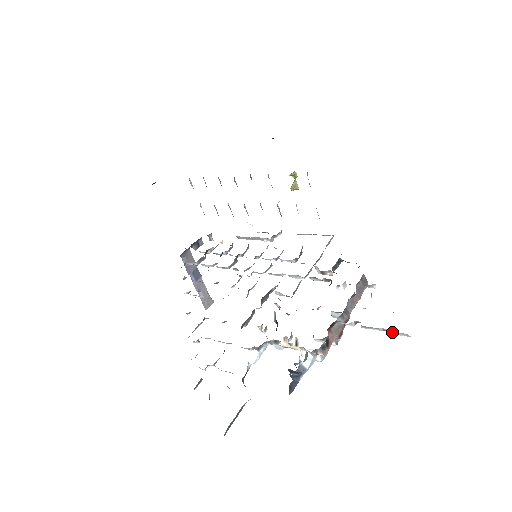
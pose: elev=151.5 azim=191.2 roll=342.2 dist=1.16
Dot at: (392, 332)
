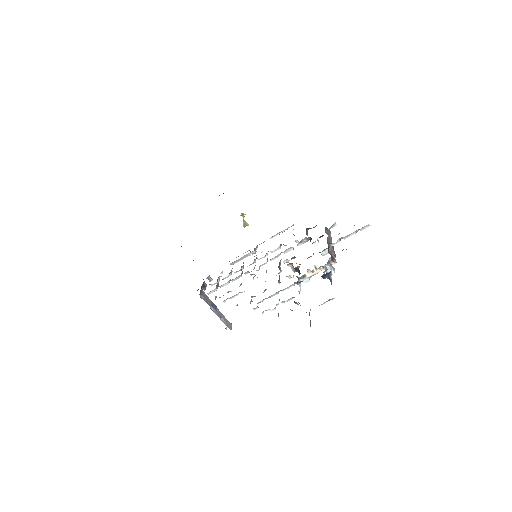
Dot at: (361, 230)
